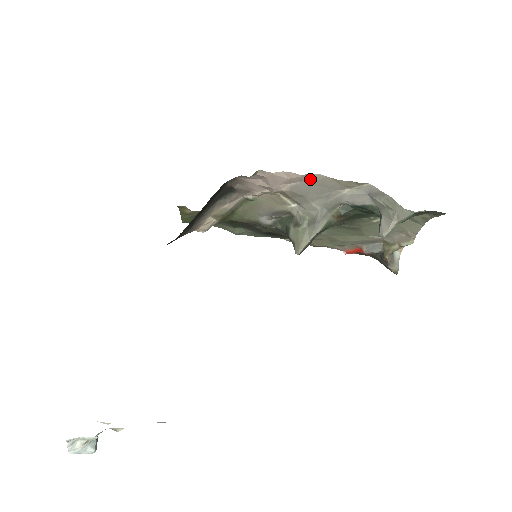
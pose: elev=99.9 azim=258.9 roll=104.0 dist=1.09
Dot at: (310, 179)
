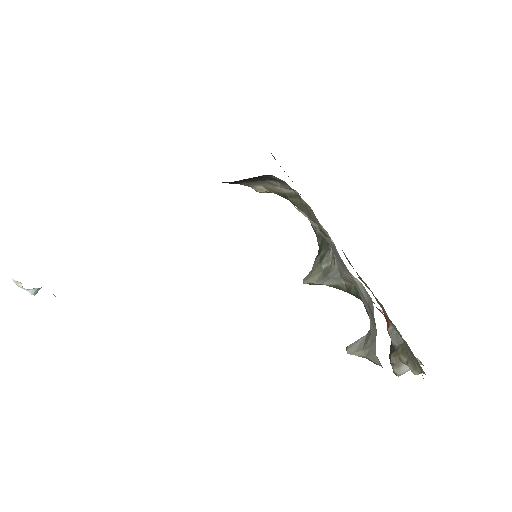
Dot at: (330, 240)
